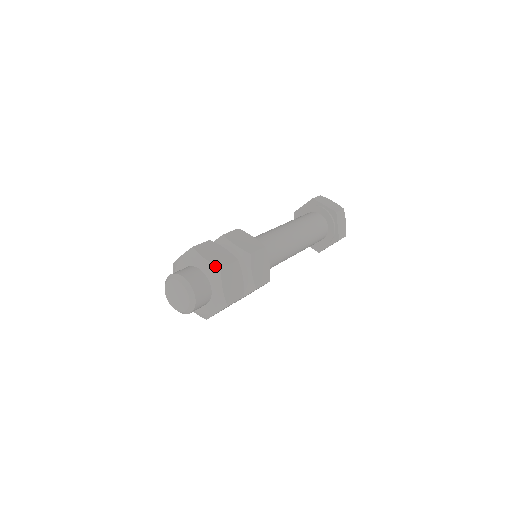
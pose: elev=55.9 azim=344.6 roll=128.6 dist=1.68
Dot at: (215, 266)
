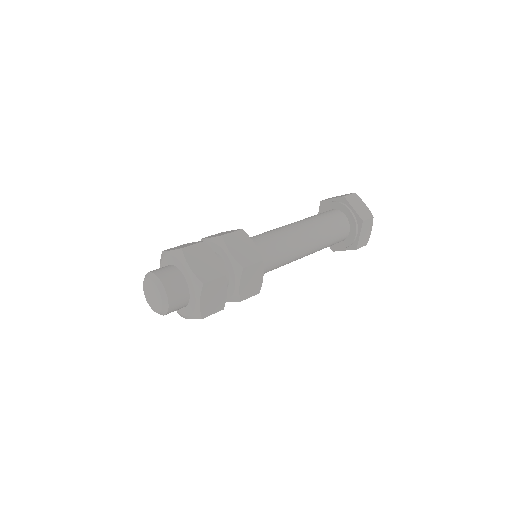
Dot at: (177, 250)
